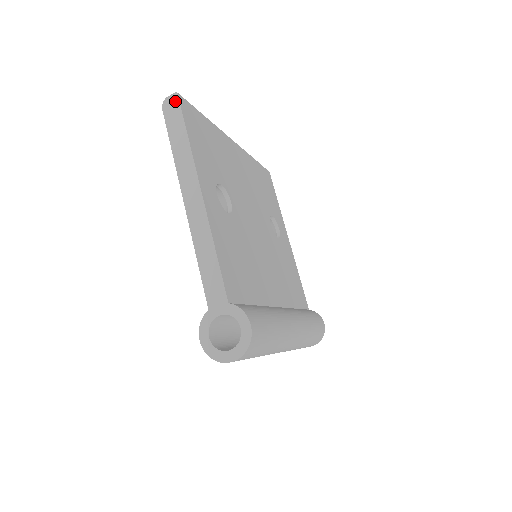
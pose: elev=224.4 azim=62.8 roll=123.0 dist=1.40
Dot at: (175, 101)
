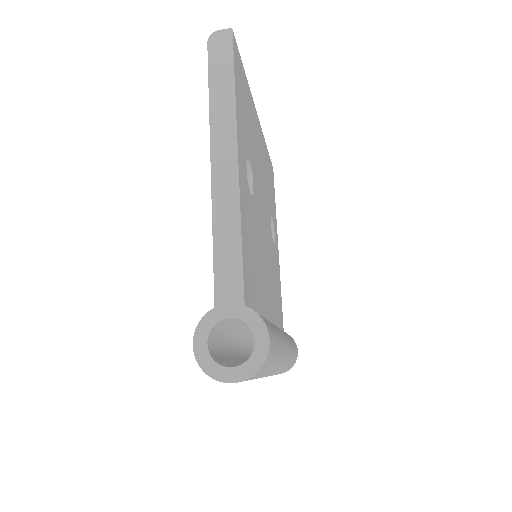
Dot at: (227, 38)
